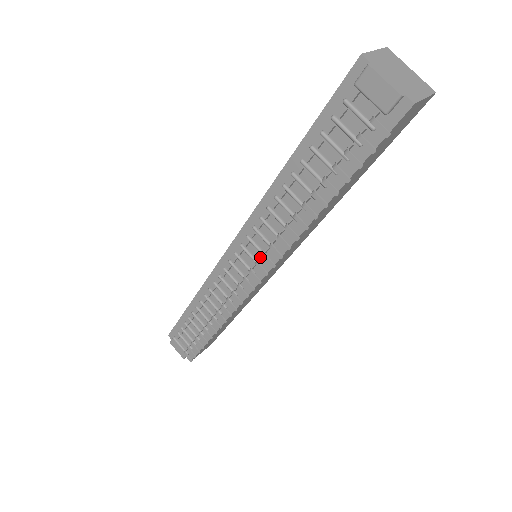
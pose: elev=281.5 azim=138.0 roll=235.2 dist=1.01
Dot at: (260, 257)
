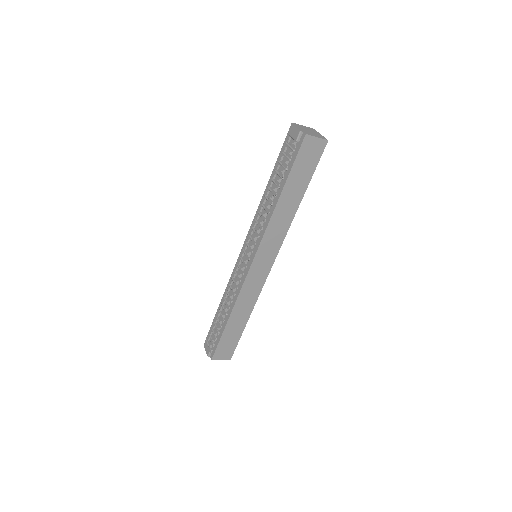
Dot at: (252, 244)
